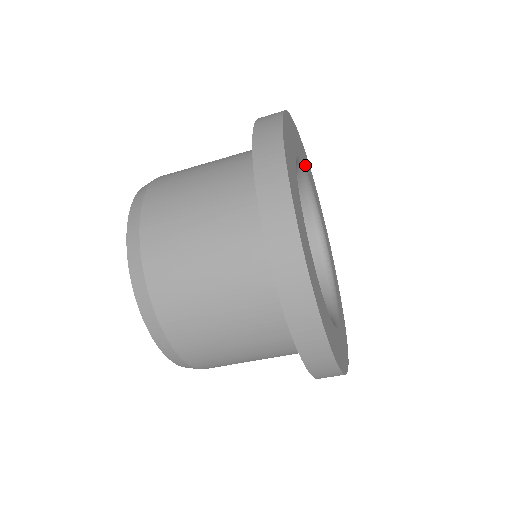
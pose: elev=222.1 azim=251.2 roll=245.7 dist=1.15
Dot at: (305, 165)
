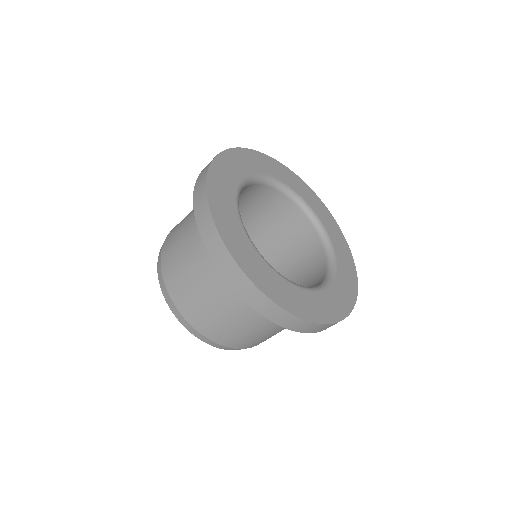
Dot at: (245, 173)
